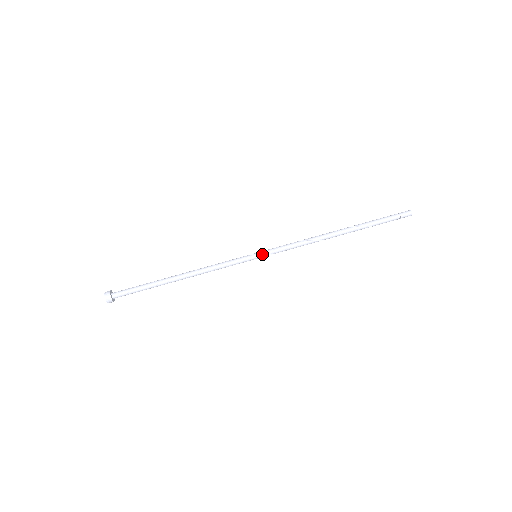
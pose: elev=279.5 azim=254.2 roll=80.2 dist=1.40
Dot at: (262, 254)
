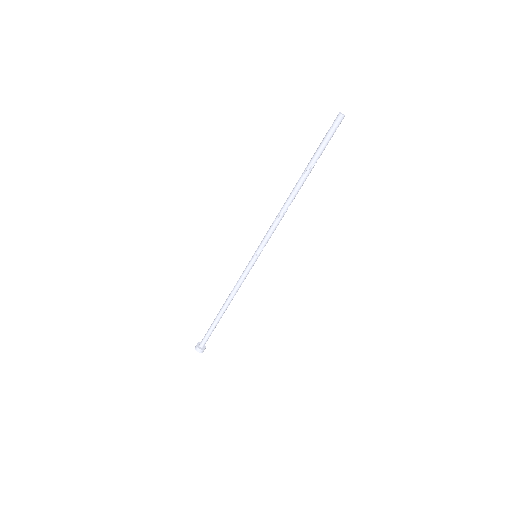
Dot at: (258, 253)
